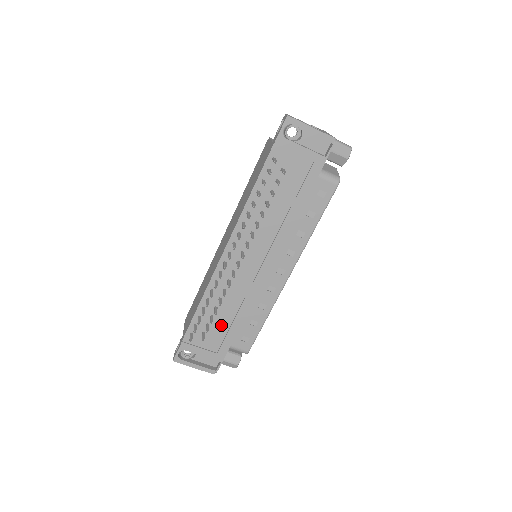
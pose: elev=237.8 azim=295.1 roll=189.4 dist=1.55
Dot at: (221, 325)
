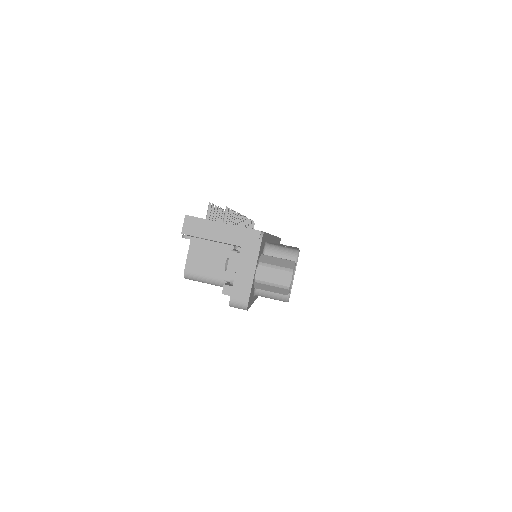
Dot at: occluded
